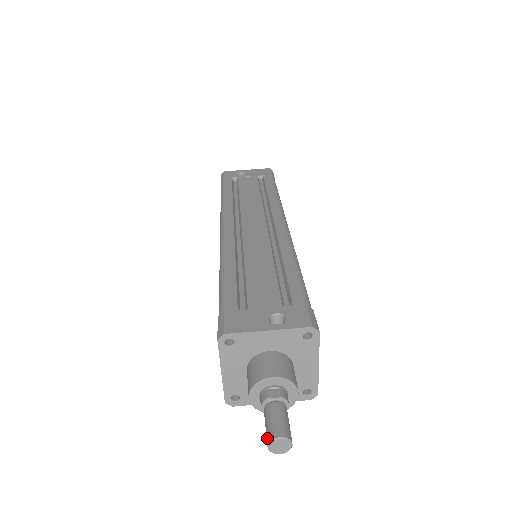
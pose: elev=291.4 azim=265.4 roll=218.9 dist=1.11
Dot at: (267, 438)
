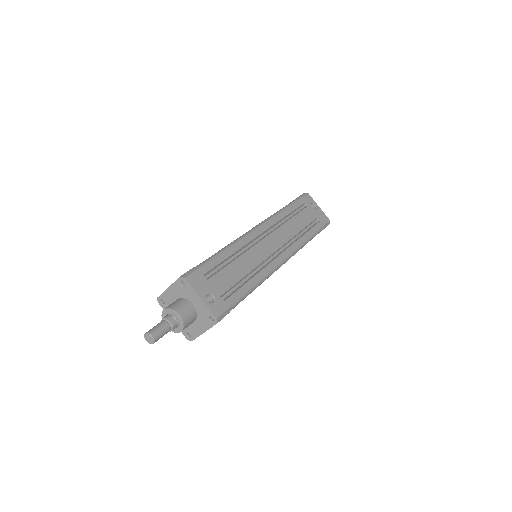
Dot at: (149, 331)
